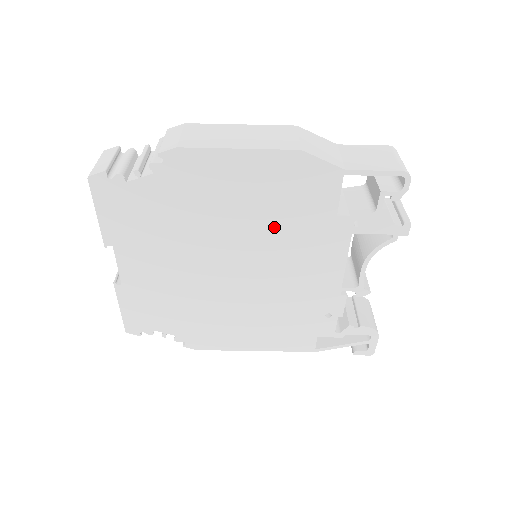
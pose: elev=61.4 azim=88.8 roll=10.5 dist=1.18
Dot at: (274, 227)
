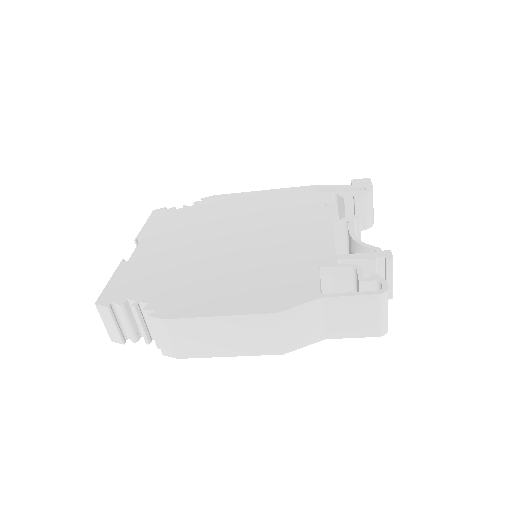
Dot at: occluded
